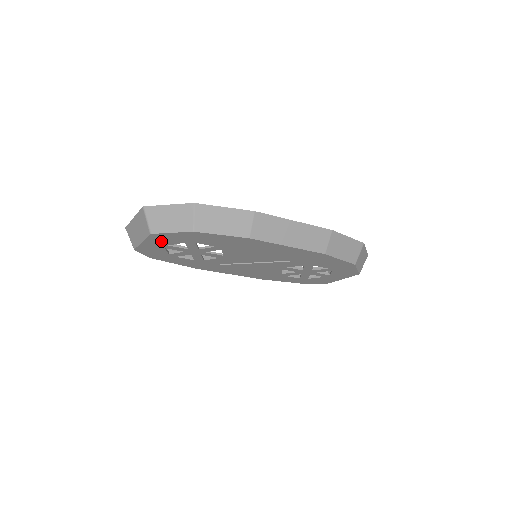
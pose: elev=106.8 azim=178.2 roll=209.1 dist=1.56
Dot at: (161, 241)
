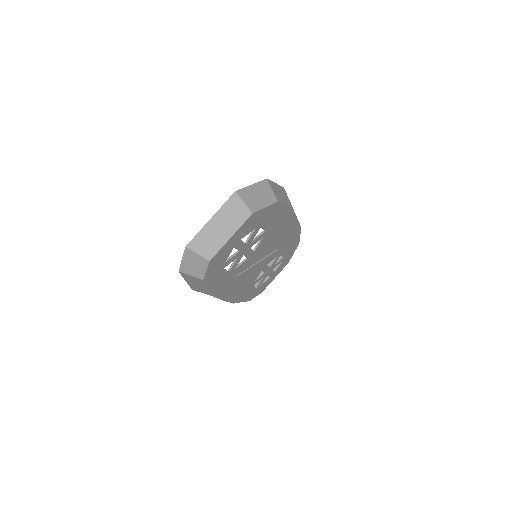
Dot at: (244, 230)
